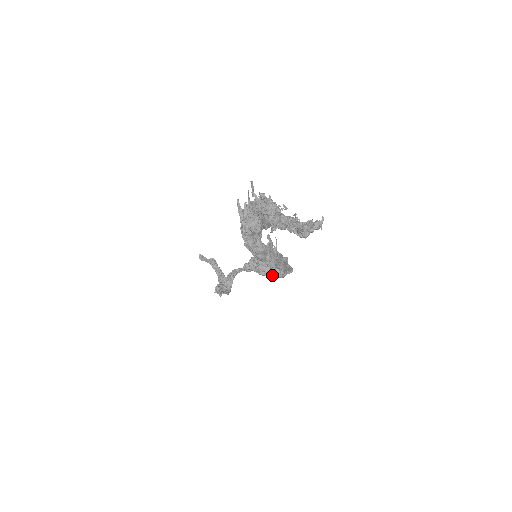
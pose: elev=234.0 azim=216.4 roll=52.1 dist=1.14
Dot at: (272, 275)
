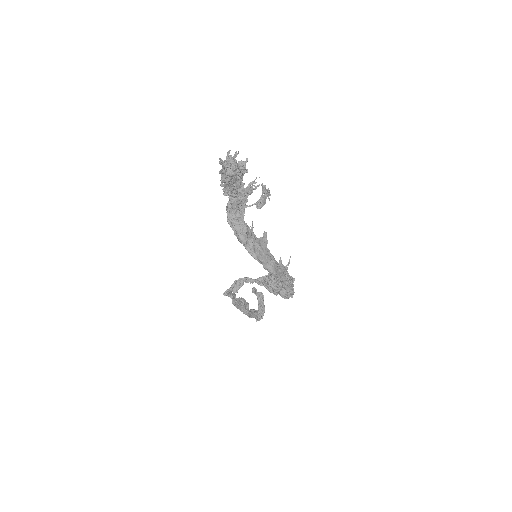
Dot at: (277, 292)
